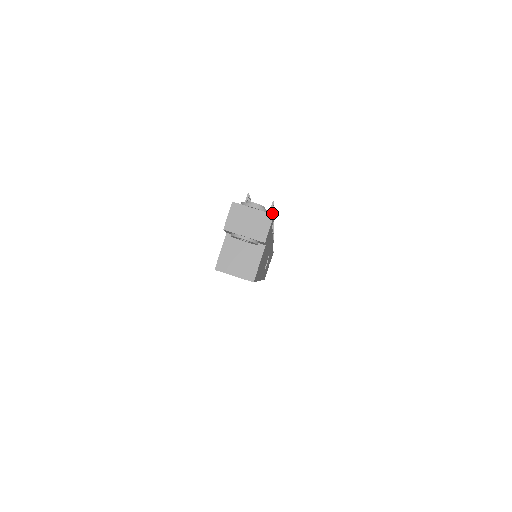
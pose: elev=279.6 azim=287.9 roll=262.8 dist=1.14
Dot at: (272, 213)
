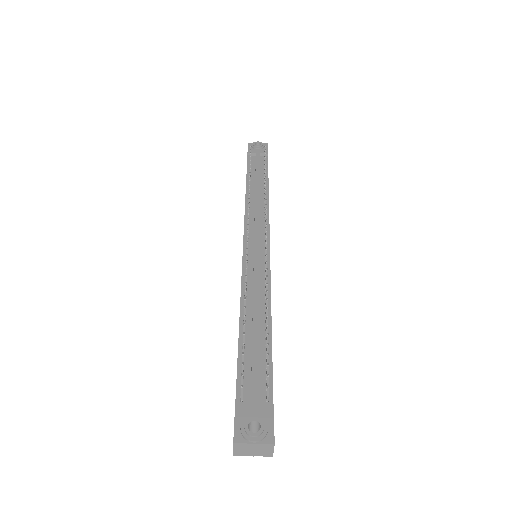
Dot at: (268, 358)
